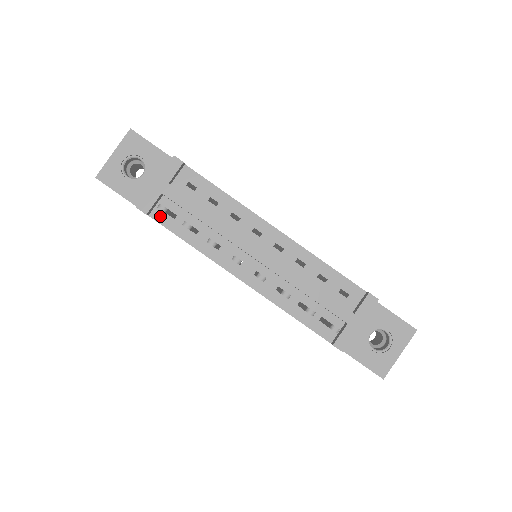
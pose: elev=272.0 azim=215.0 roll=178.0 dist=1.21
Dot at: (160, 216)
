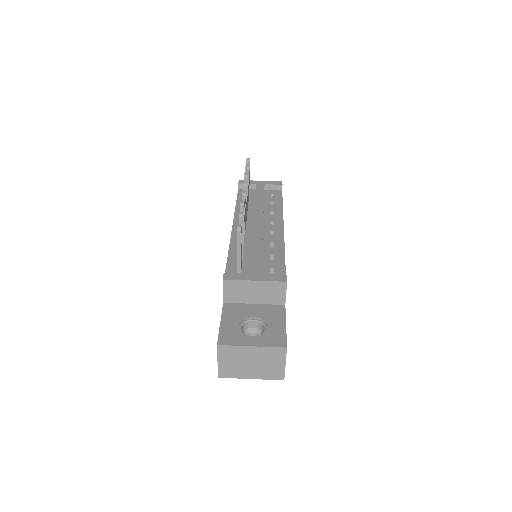
Dot at: occluded
